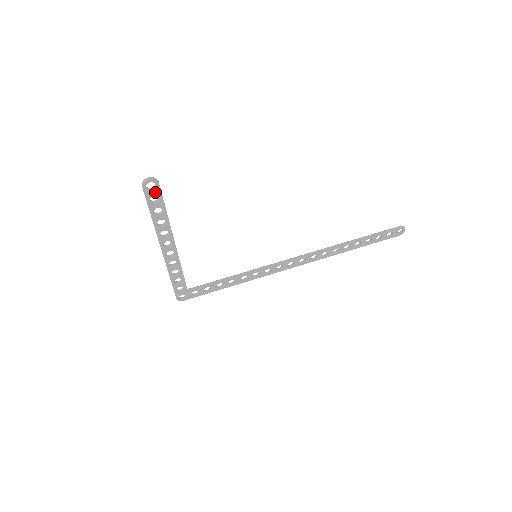
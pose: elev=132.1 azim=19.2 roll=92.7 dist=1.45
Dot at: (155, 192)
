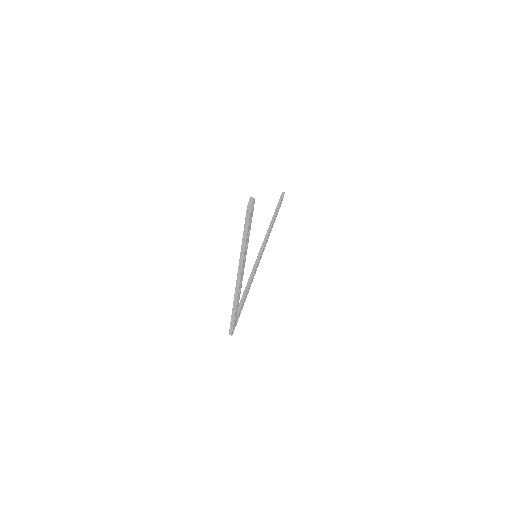
Dot at: (252, 212)
